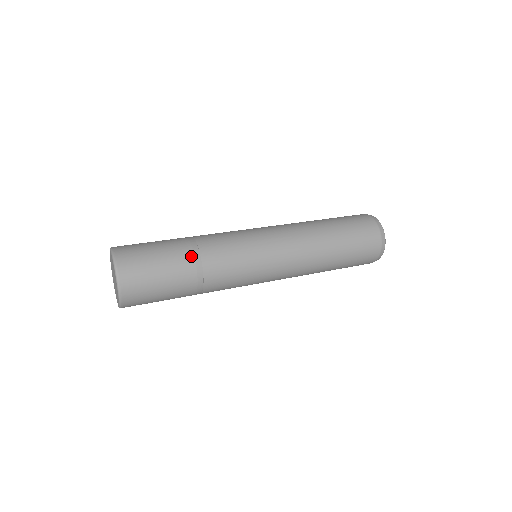
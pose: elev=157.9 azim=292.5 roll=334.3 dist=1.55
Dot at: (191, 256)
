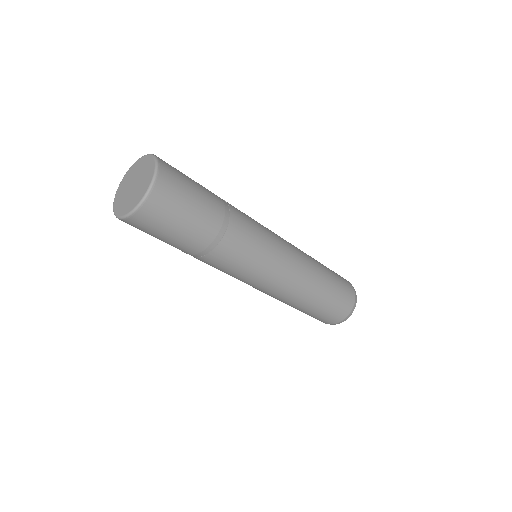
Dot at: (222, 212)
